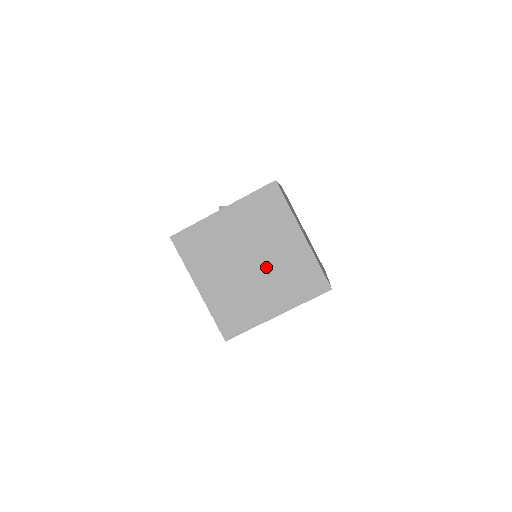
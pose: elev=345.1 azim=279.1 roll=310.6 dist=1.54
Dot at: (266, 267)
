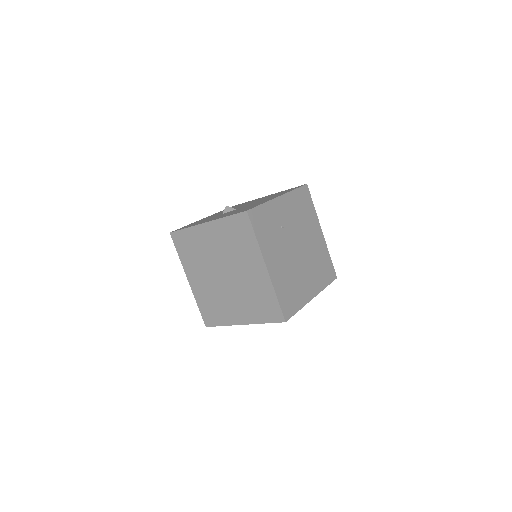
Dot at: (236, 283)
